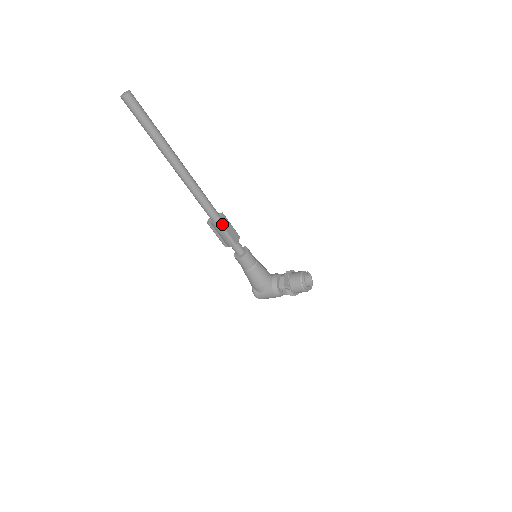
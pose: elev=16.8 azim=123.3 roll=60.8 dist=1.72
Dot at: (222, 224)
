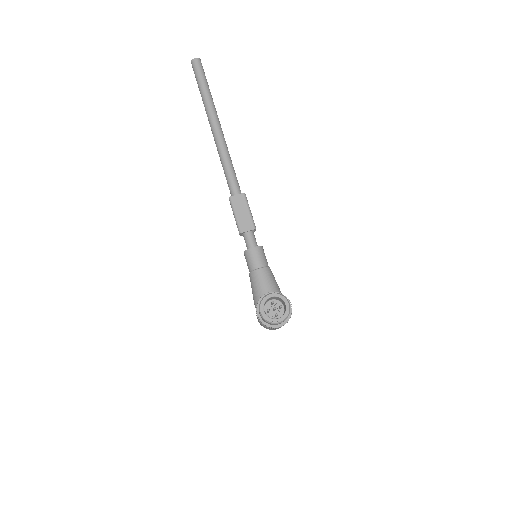
Dot at: (233, 202)
